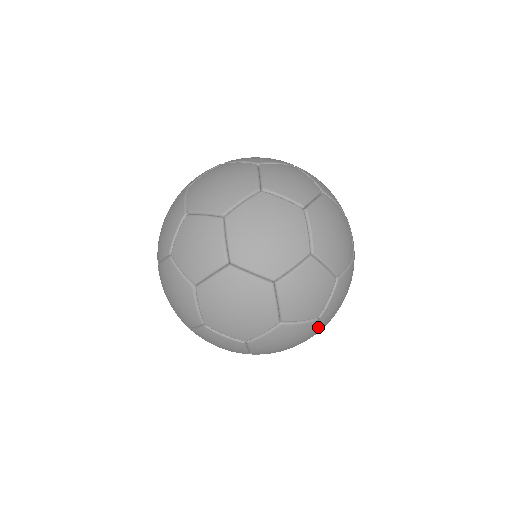
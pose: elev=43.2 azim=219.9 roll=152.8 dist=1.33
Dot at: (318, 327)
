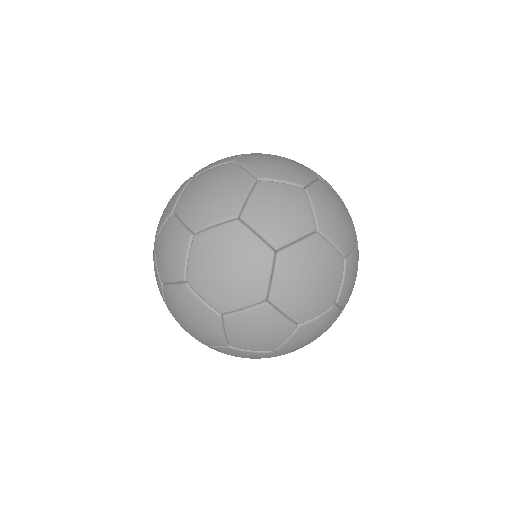
Dot at: occluded
